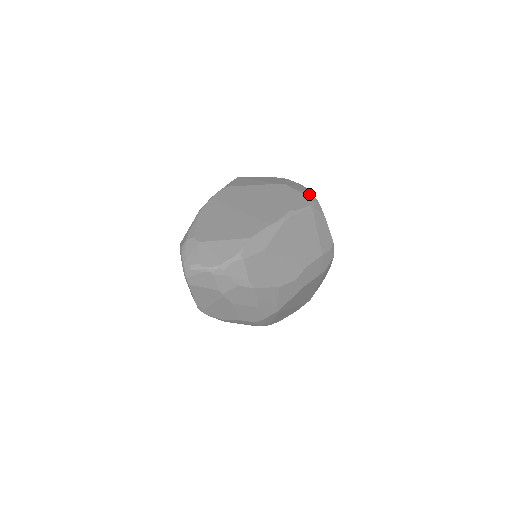
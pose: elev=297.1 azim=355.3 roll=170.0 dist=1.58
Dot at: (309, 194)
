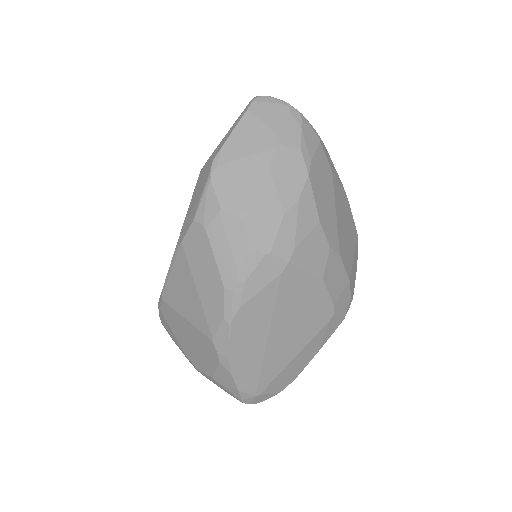
Dot at: occluded
